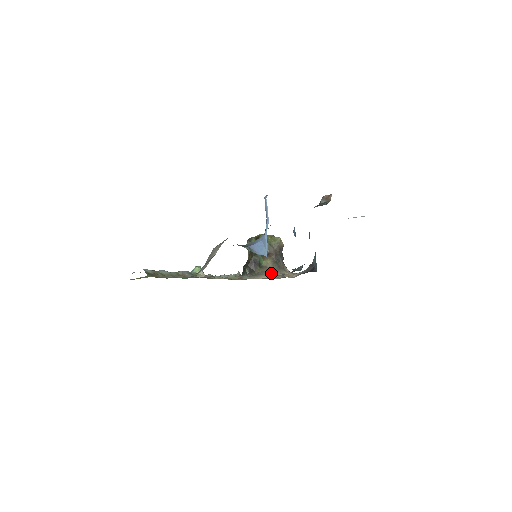
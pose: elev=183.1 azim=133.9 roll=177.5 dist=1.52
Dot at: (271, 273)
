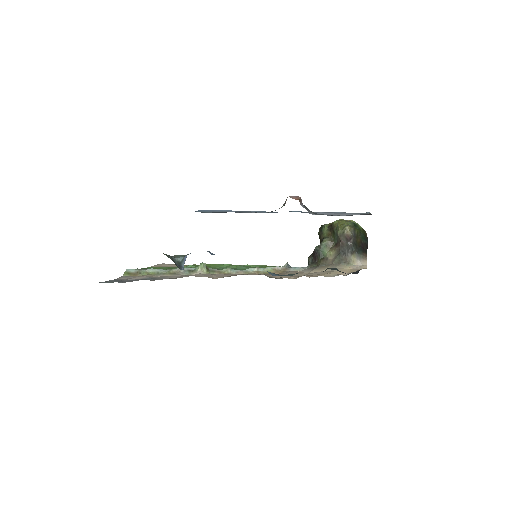
Dot at: (326, 267)
